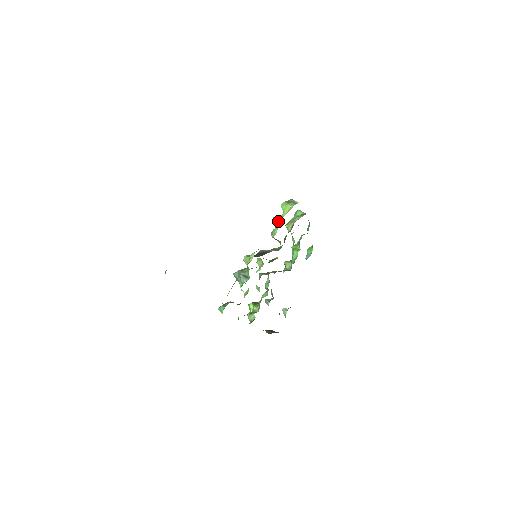
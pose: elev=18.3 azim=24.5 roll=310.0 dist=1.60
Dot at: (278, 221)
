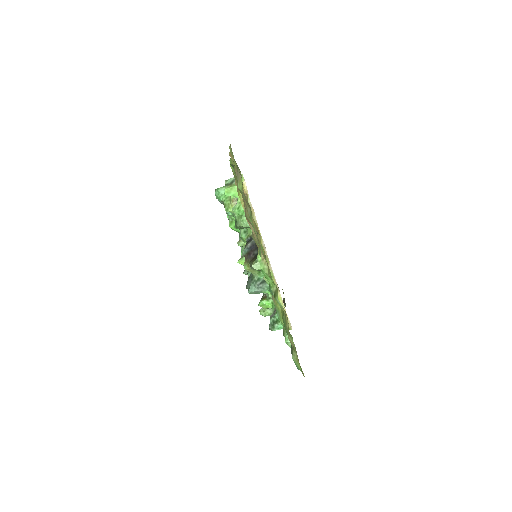
Dot at: occluded
